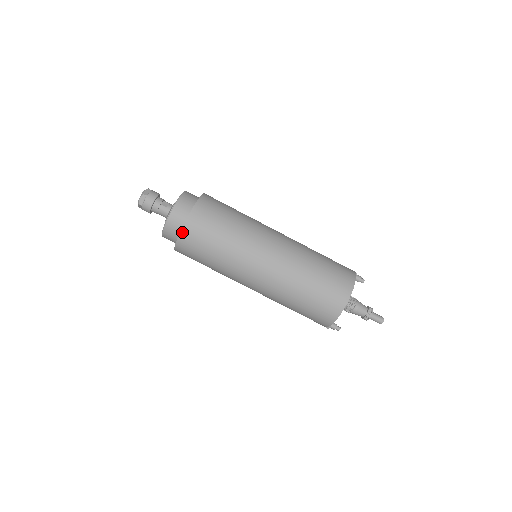
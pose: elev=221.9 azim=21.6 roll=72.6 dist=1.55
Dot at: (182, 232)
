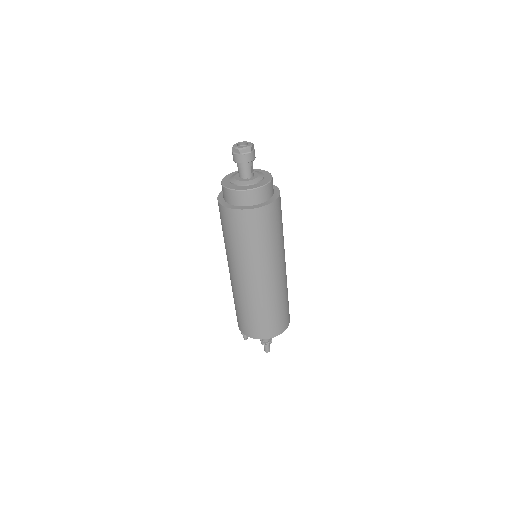
Dot at: (253, 210)
